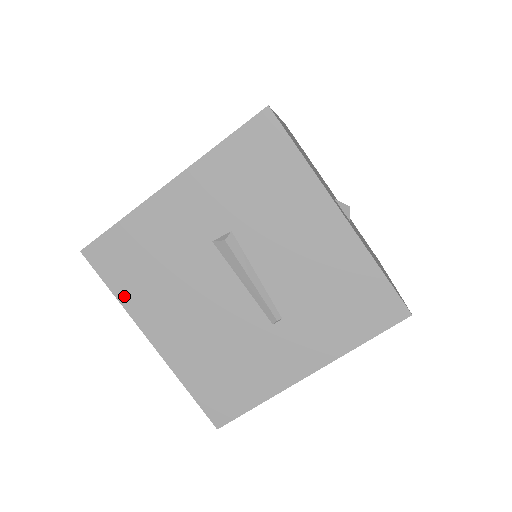
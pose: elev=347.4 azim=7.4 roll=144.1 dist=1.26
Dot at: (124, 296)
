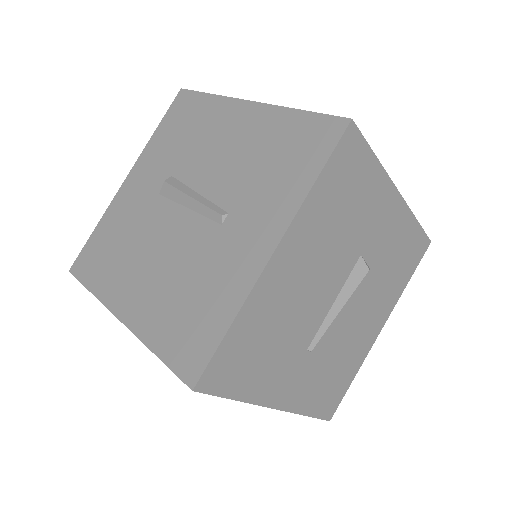
Dot at: (97, 287)
